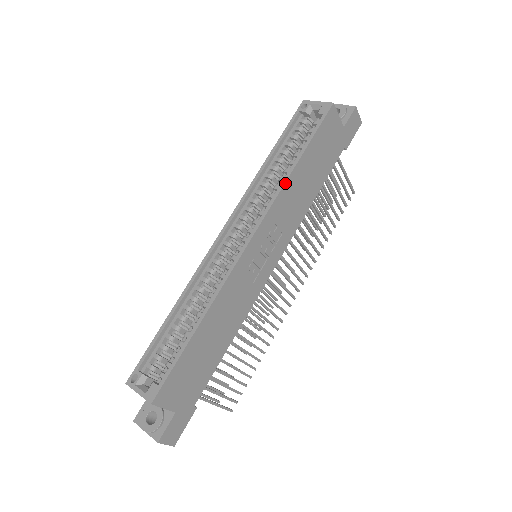
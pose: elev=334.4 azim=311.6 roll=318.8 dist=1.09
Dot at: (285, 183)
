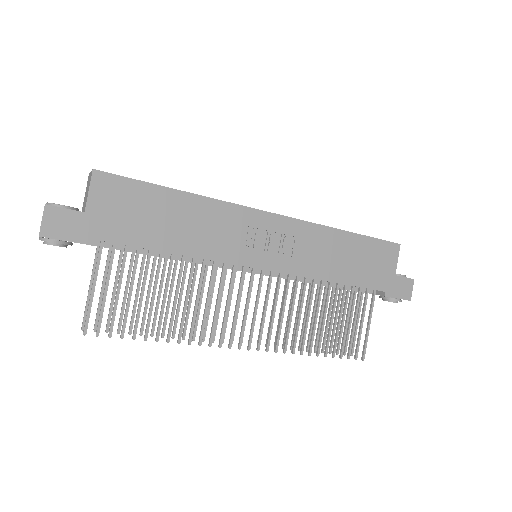
Dot at: (327, 227)
